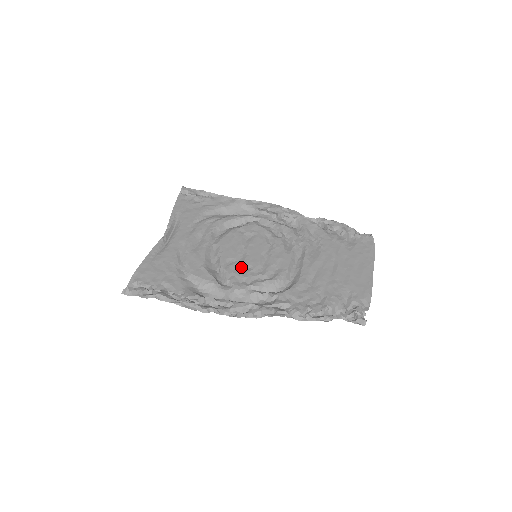
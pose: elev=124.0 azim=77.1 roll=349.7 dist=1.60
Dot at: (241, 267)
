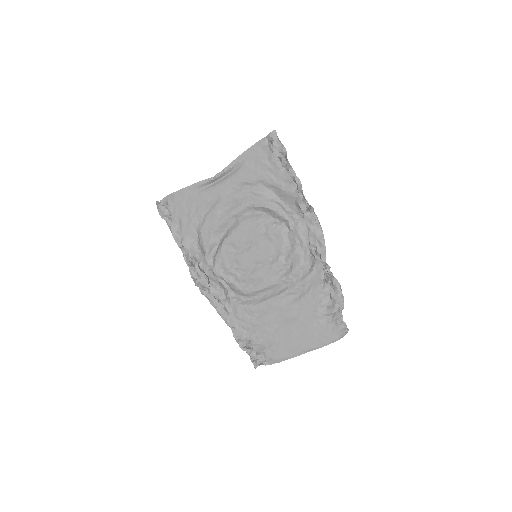
Dot at: (232, 258)
